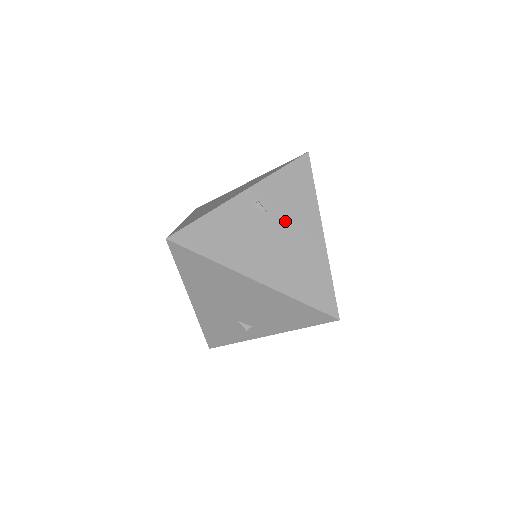
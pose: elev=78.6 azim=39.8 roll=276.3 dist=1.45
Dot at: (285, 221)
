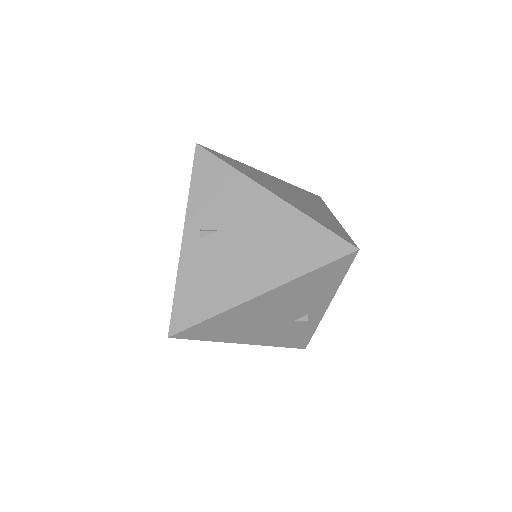
Dot at: (236, 221)
